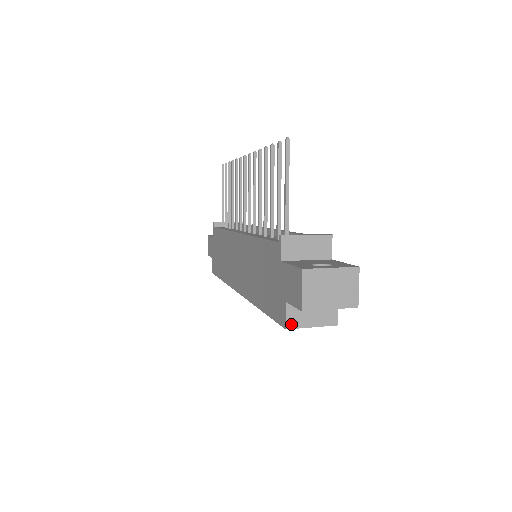
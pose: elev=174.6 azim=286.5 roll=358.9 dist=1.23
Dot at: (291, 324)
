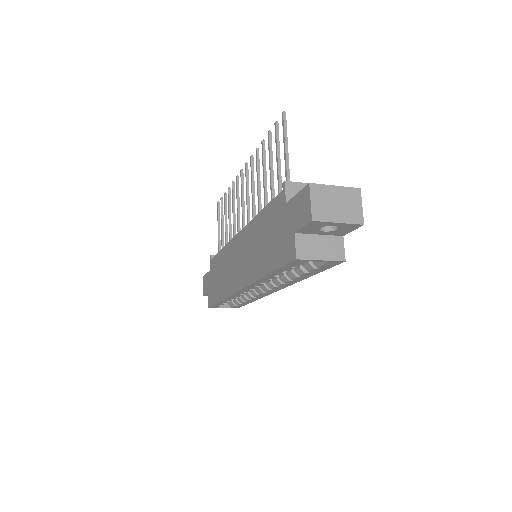
Dot at: (301, 255)
